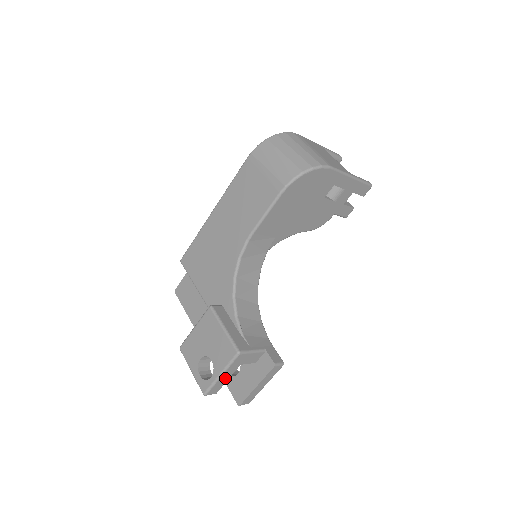
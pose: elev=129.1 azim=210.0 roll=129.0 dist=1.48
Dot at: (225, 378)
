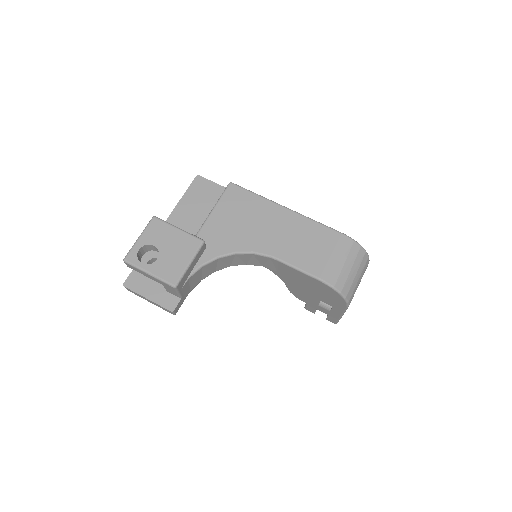
Dot at: (146, 275)
